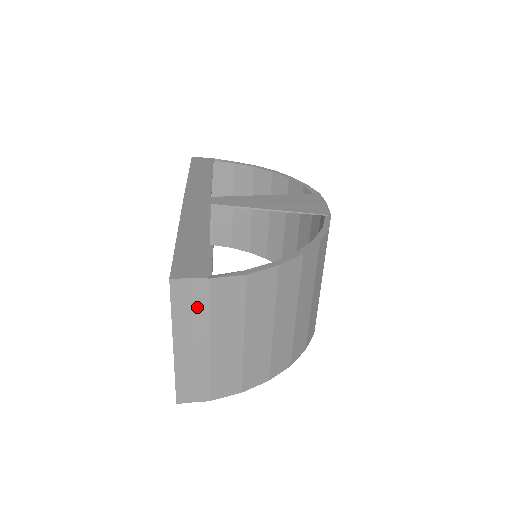
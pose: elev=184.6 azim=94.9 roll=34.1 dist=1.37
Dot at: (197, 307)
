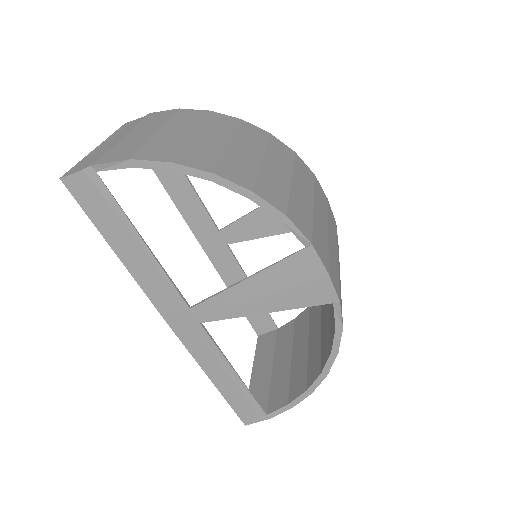
Dot at: occluded
